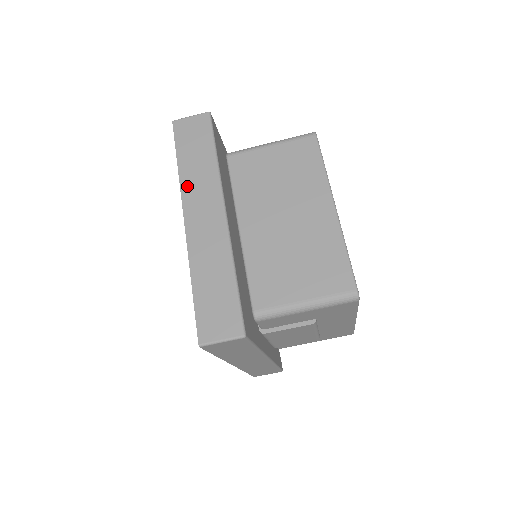
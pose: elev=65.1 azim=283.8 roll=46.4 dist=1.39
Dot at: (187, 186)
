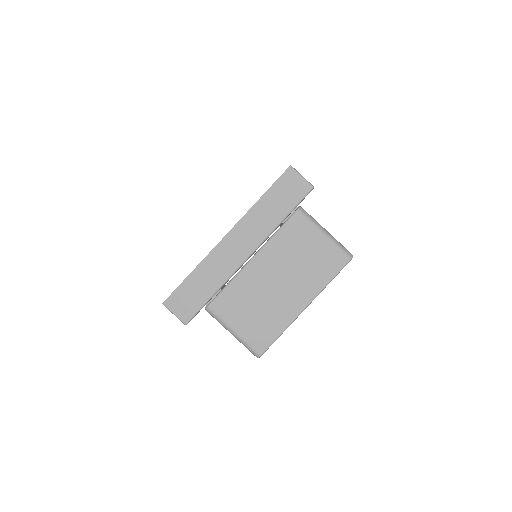
Dot at: (250, 217)
